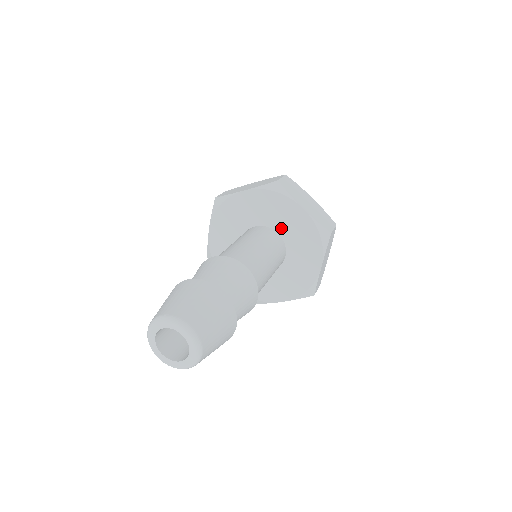
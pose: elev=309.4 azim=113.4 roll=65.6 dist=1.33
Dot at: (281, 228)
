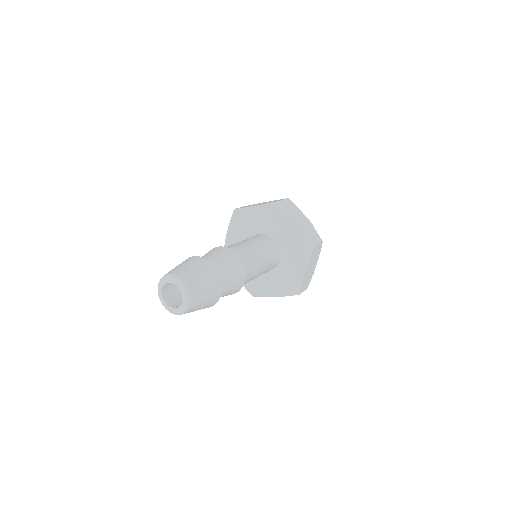
Dot at: (278, 237)
